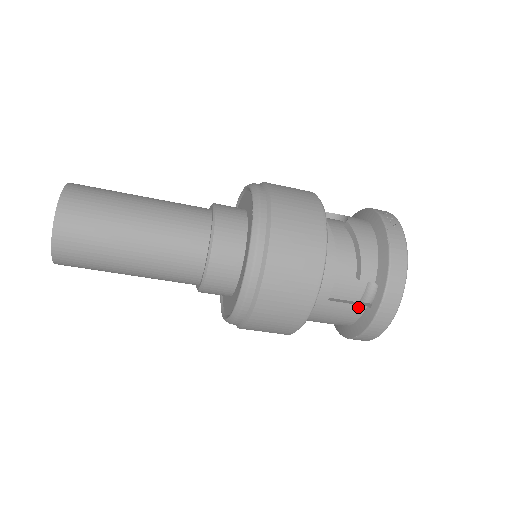
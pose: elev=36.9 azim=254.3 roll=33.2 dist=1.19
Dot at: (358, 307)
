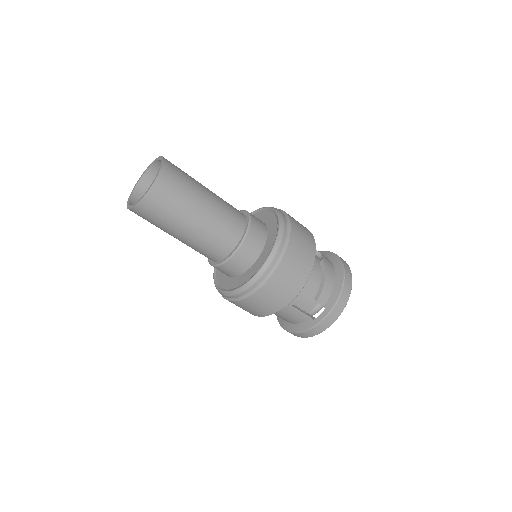
Dot at: (306, 316)
